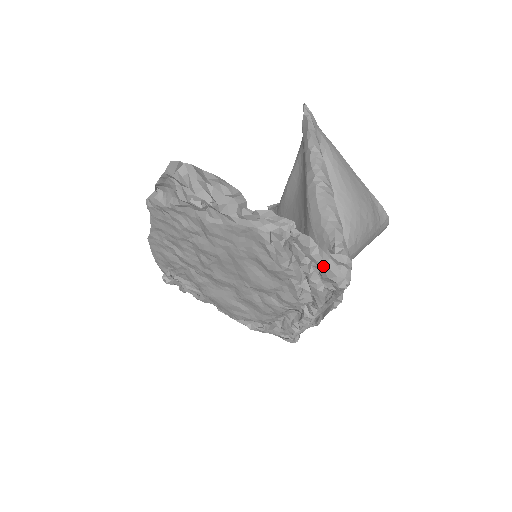
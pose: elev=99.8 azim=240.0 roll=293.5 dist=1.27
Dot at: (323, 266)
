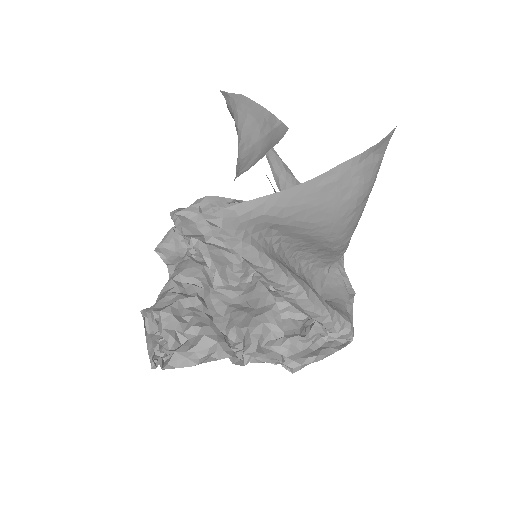
Dot at: (324, 356)
